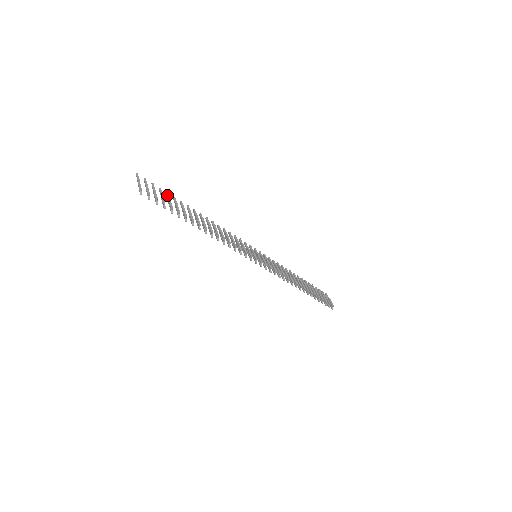
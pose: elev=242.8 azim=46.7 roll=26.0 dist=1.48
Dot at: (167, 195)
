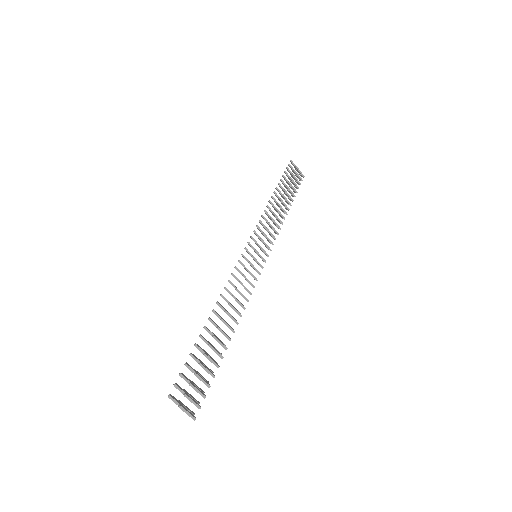
Dot at: (195, 360)
